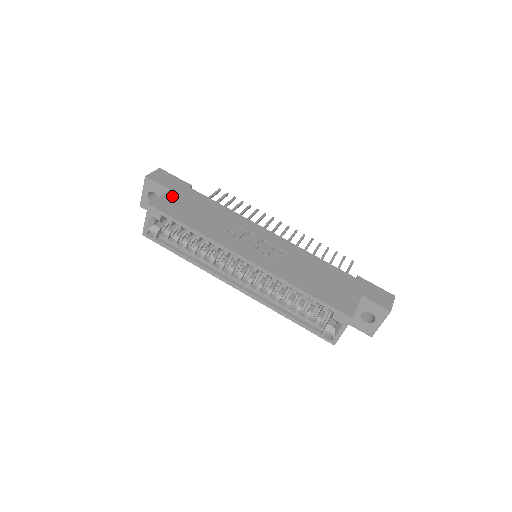
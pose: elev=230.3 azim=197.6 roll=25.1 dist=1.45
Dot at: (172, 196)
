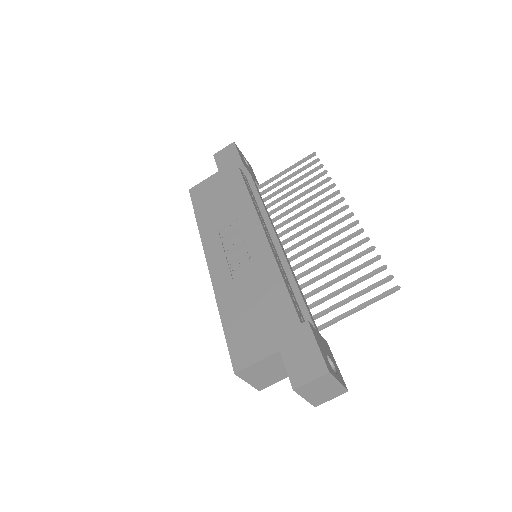
Dot at: (213, 180)
